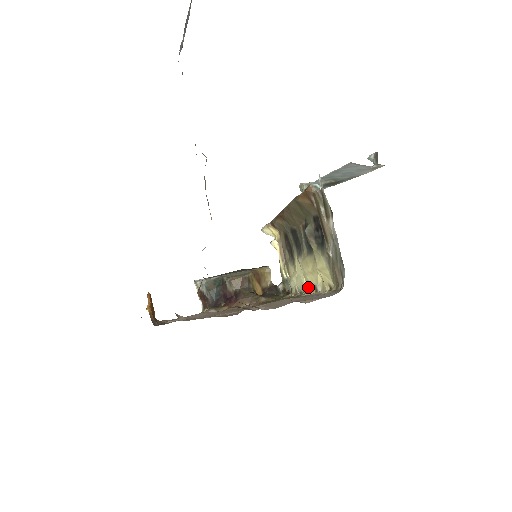
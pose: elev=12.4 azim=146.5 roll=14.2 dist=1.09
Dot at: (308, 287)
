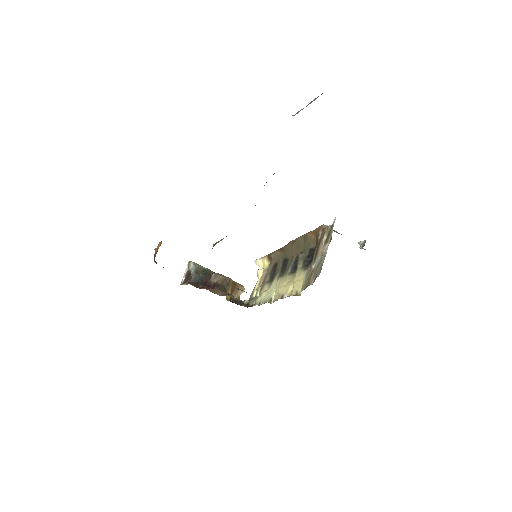
Dot at: (274, 298)
